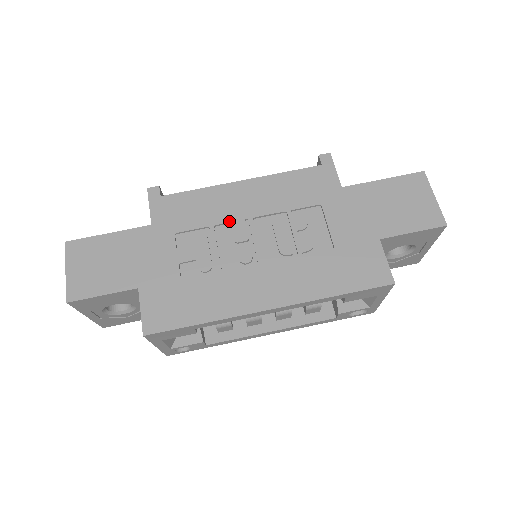
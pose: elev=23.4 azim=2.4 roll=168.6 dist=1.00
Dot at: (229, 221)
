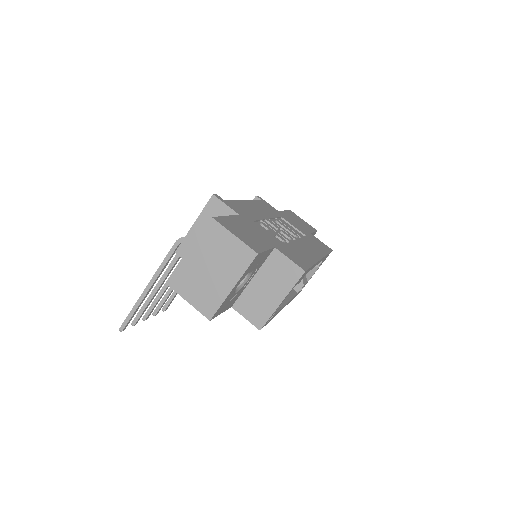
Dot at: (264, 218)
